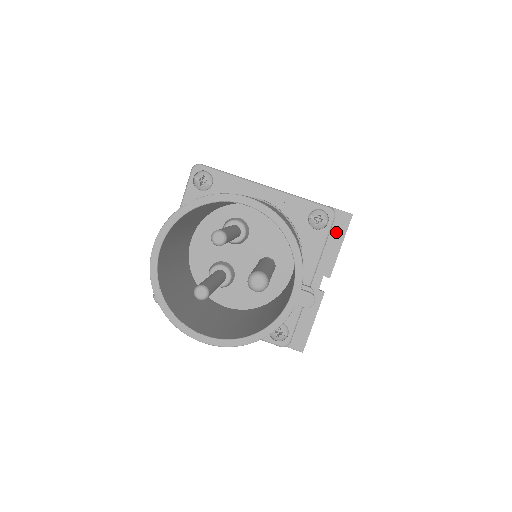
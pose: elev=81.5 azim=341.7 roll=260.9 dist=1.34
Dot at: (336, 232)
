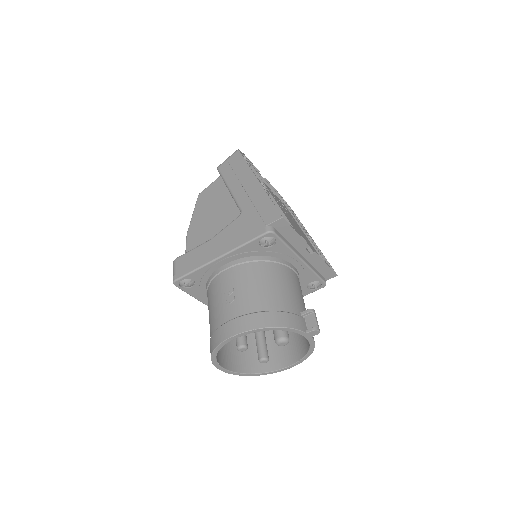
Dot at: (285, 231)
